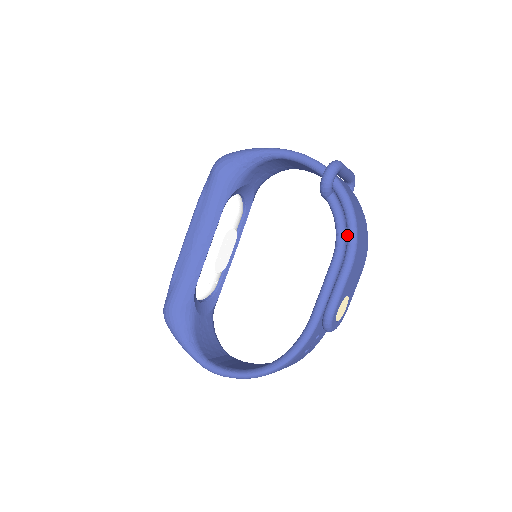
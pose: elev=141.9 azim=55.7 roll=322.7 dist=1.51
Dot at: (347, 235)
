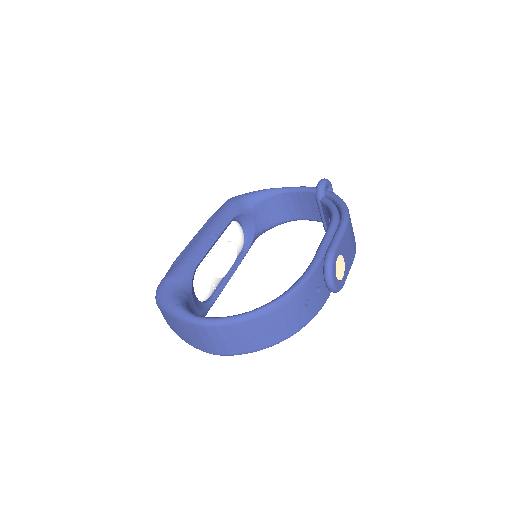
Dot at: (340, 211)
